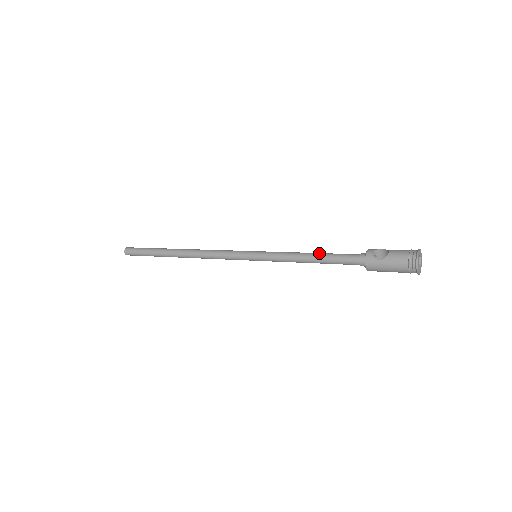
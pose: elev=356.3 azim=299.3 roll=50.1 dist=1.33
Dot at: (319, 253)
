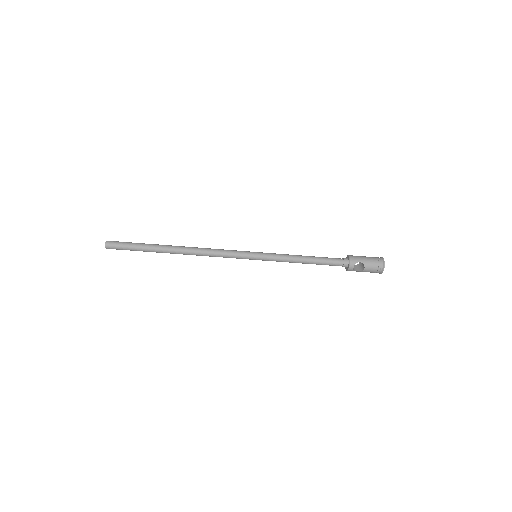
Dot at: occluded
